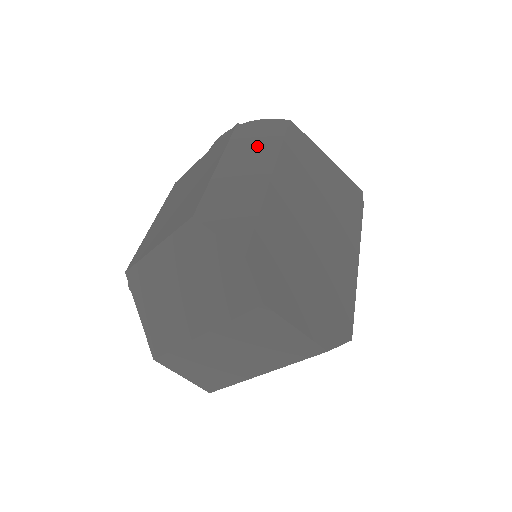
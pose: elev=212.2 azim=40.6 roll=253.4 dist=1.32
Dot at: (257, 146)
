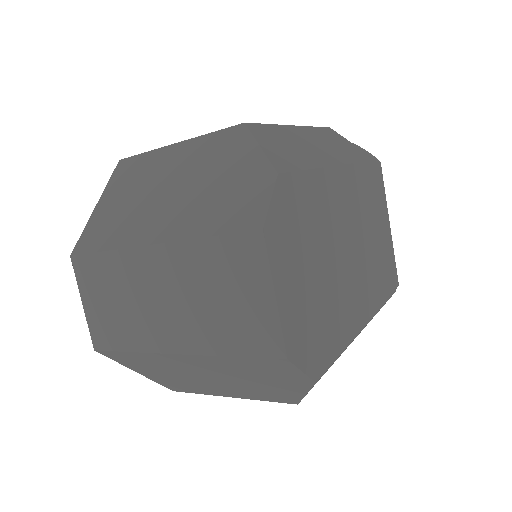
Dot at: (340, 146)
